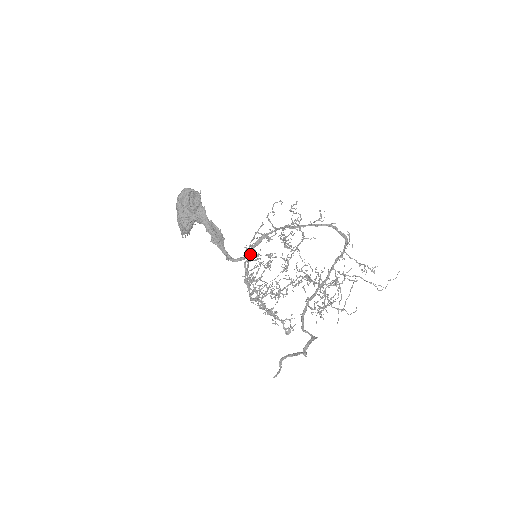
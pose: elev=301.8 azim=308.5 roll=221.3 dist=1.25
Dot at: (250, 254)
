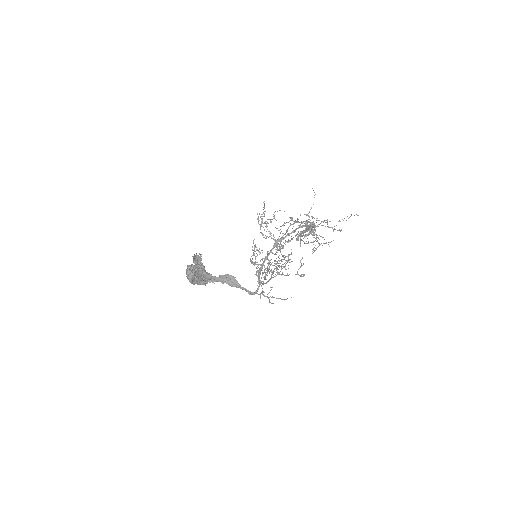
Dot at: (260, 282)
